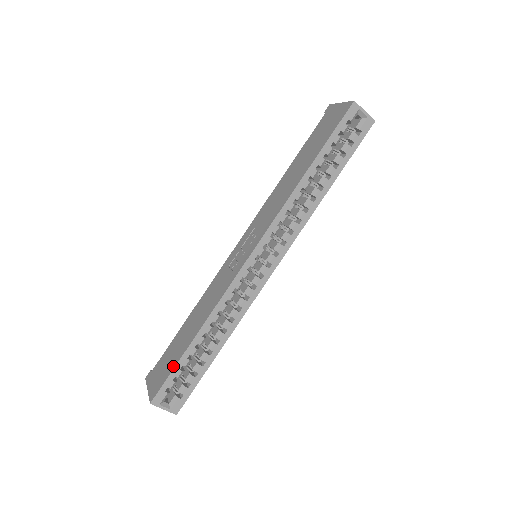
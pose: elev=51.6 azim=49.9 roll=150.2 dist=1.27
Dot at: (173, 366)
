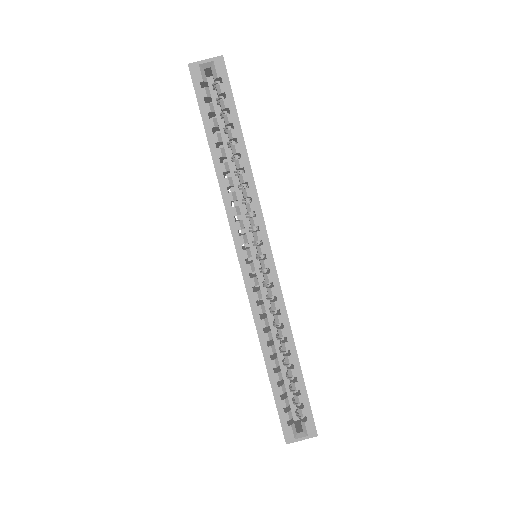
Dot at: occluded
